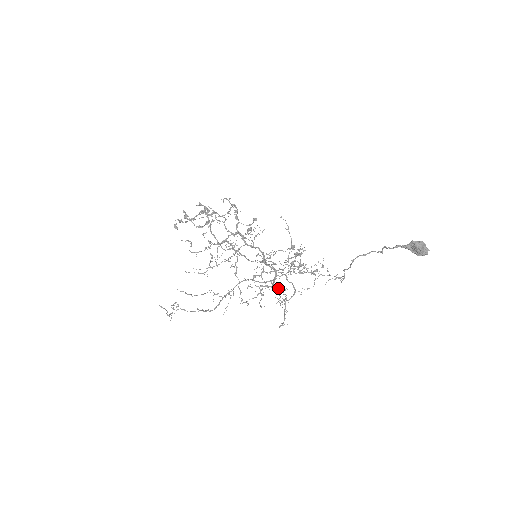
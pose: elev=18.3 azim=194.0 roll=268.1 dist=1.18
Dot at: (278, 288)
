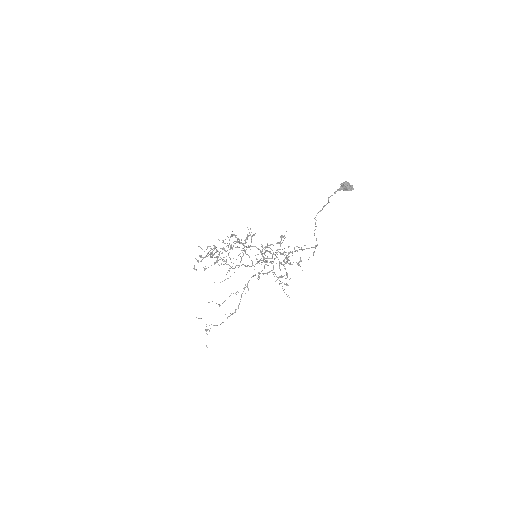
Dot at: occluded
